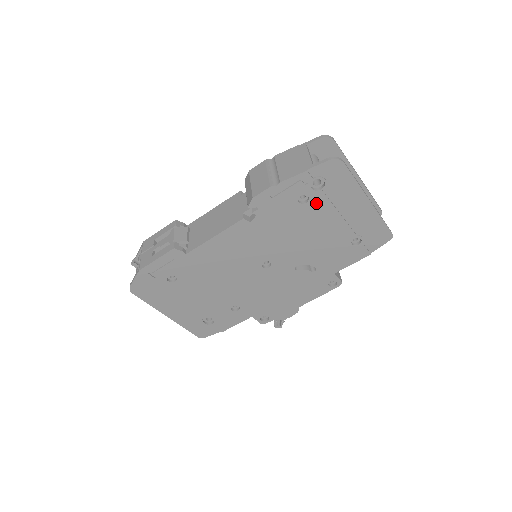
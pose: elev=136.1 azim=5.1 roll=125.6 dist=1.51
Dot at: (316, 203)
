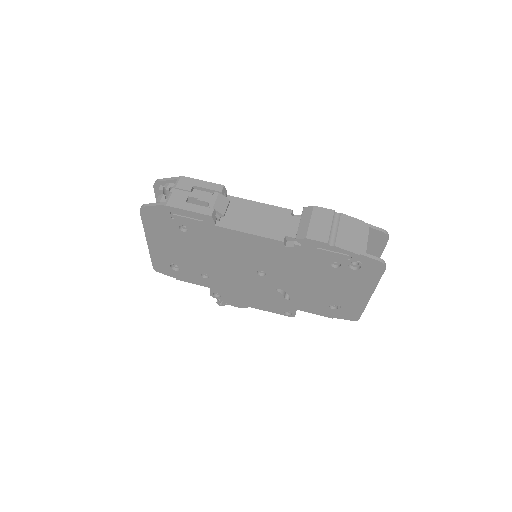
Dot at: (340, 272)
